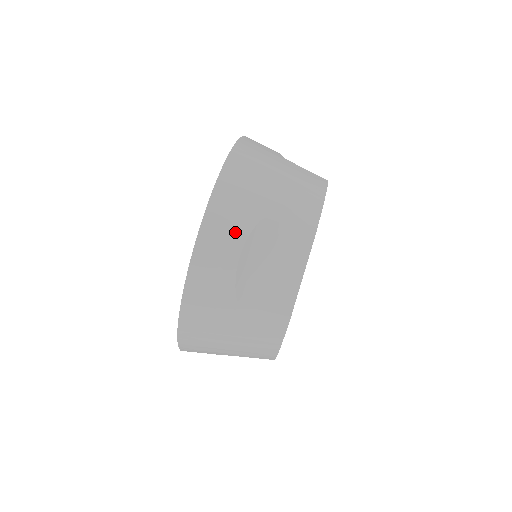
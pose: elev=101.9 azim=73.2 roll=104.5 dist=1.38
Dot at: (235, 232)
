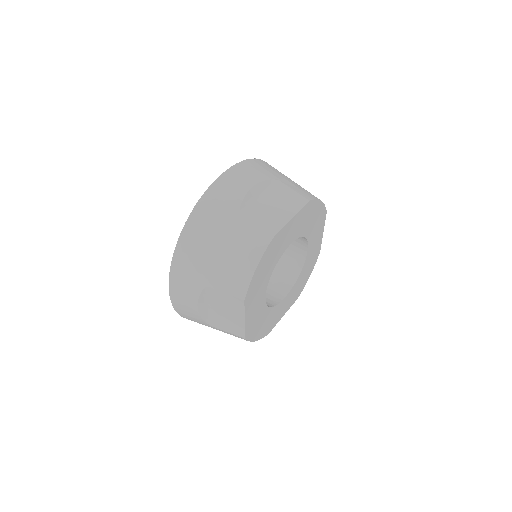
Dot at: (256, 175)
